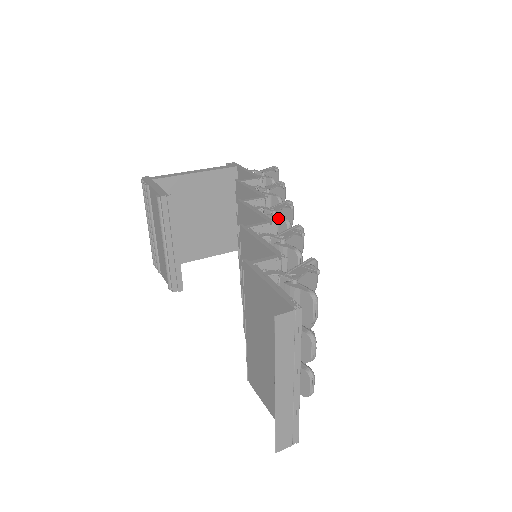
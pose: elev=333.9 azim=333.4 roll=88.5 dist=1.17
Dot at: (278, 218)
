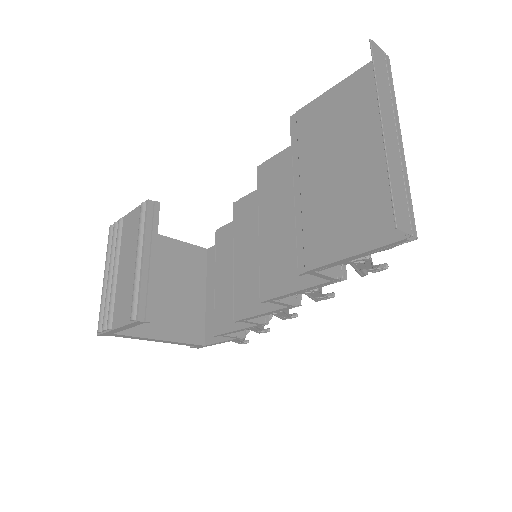
Dot at: occluded
